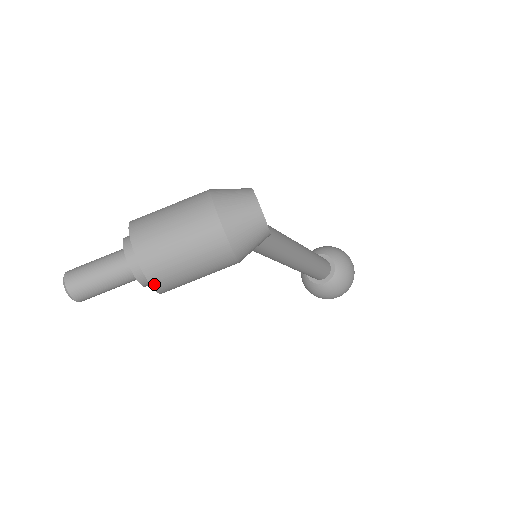
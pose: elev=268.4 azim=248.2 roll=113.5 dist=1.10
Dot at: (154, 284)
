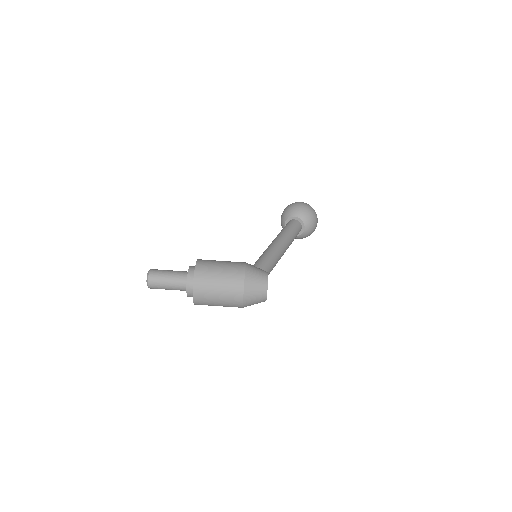
Dot at: occluded
